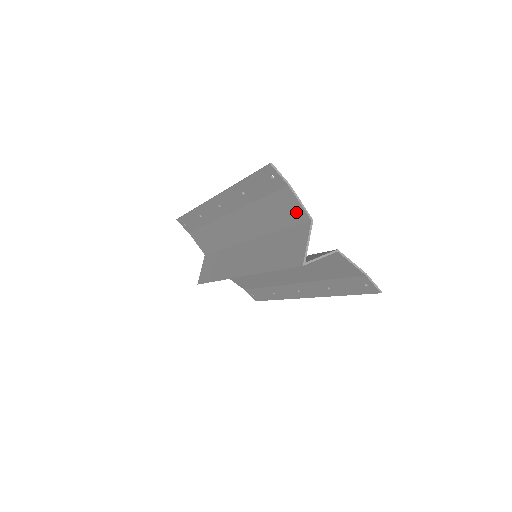
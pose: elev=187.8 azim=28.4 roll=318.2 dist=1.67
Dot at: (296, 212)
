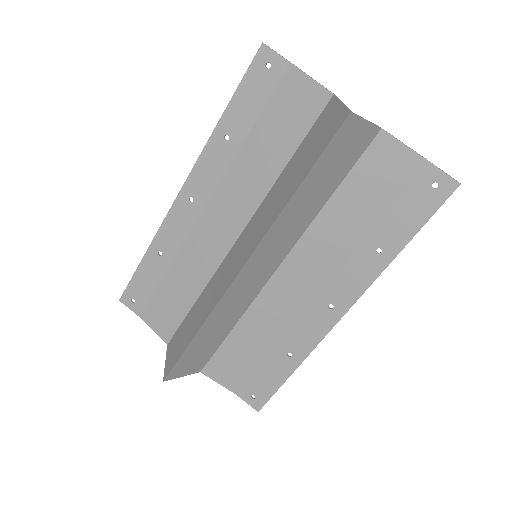
Dot at: (309, 100)
